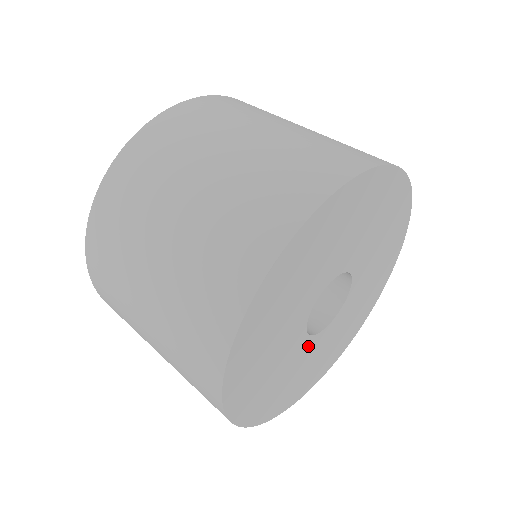
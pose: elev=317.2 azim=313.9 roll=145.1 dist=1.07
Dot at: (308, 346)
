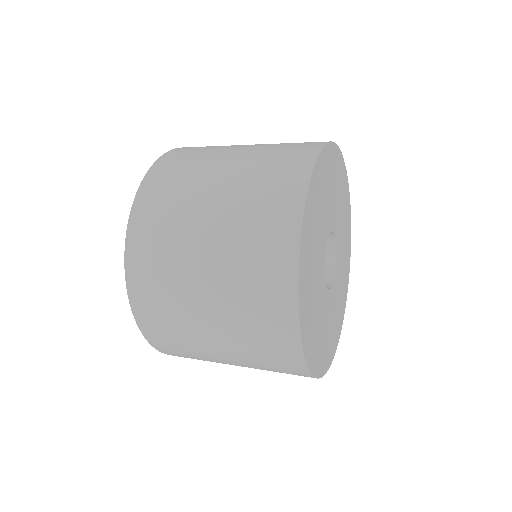
Dot at: (326, 299)
